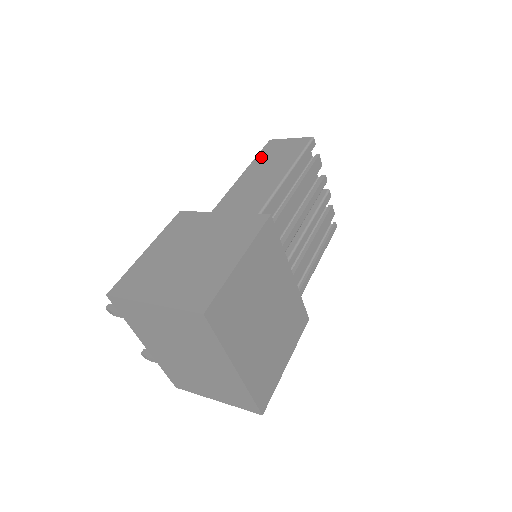
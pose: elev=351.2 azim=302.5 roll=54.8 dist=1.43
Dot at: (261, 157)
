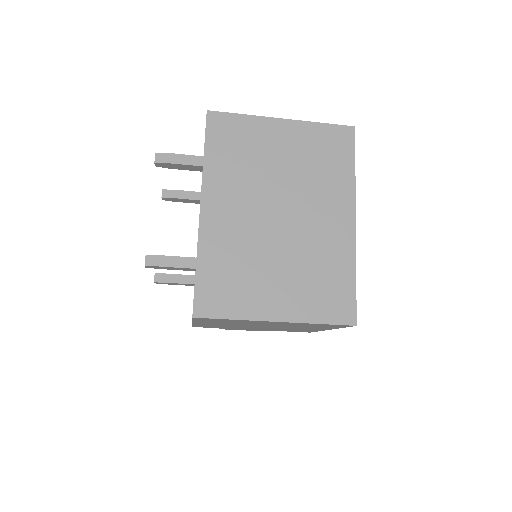
Dot at: occluded
